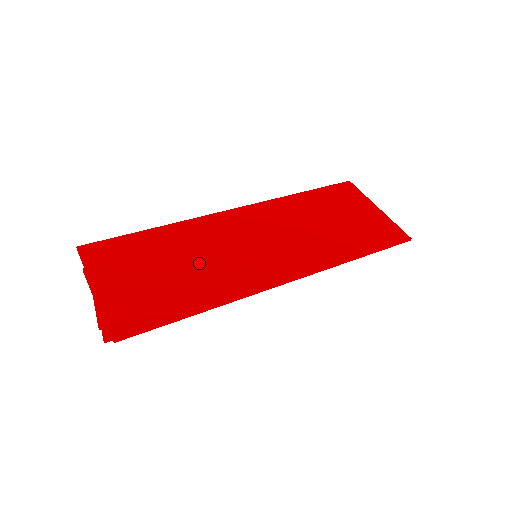
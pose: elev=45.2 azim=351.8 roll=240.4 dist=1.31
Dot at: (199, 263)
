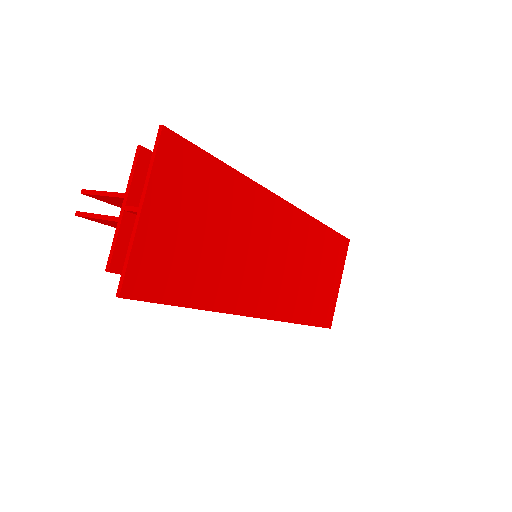
Dot at: (230, 249)
